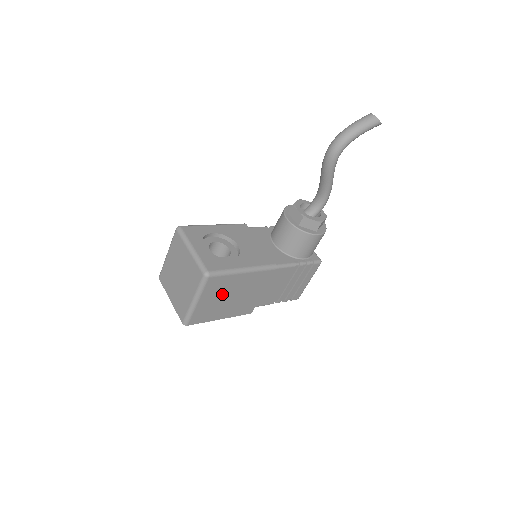
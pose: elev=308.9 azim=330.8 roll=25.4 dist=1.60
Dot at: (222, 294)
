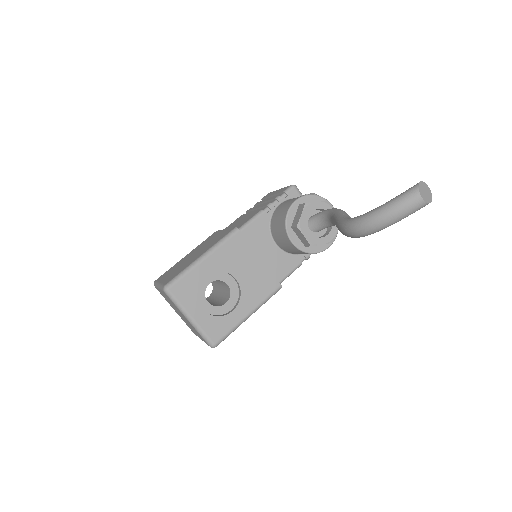
Dot at: occluded
